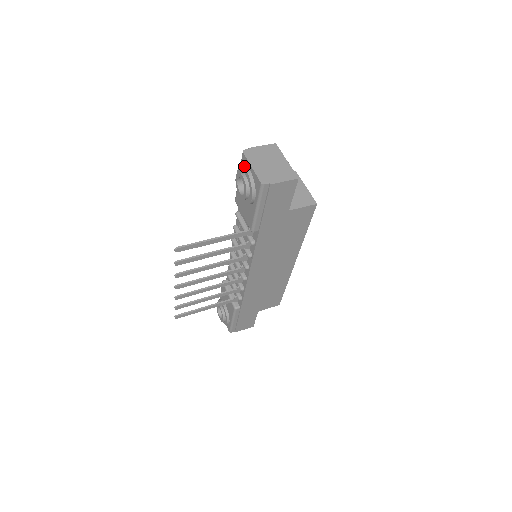
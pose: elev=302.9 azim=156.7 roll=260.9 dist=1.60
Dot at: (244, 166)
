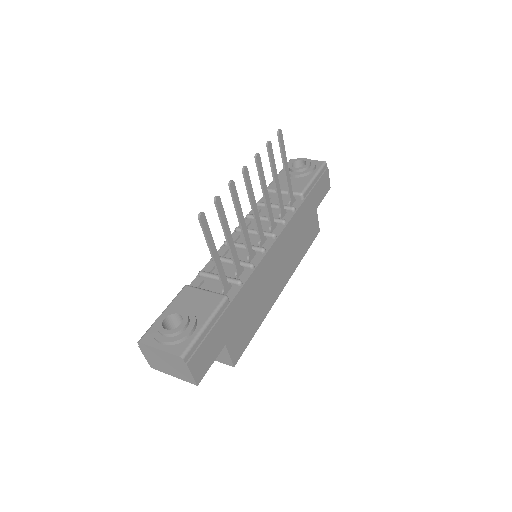
Dot at: occluded
